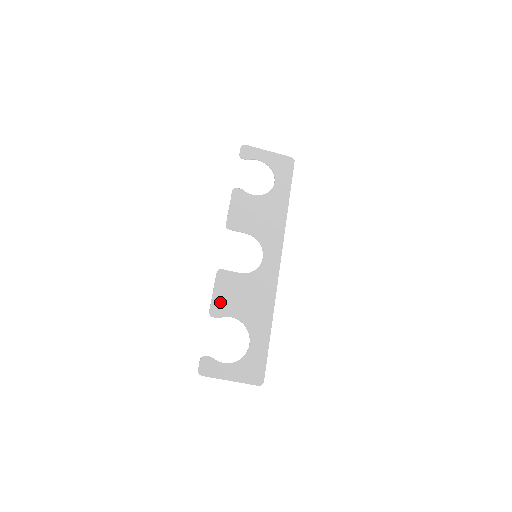
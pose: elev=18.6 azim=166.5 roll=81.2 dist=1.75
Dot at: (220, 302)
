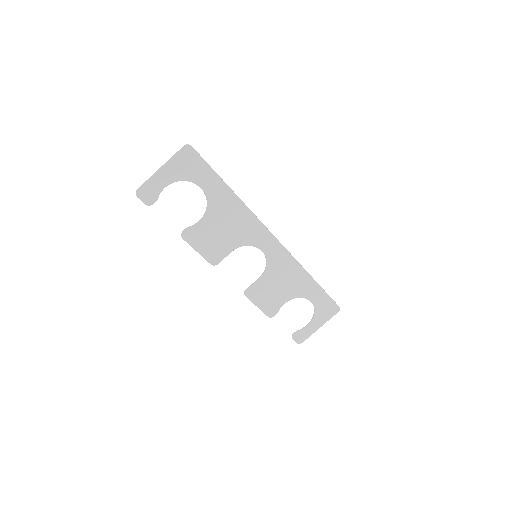
Dot at: (268, 306)
